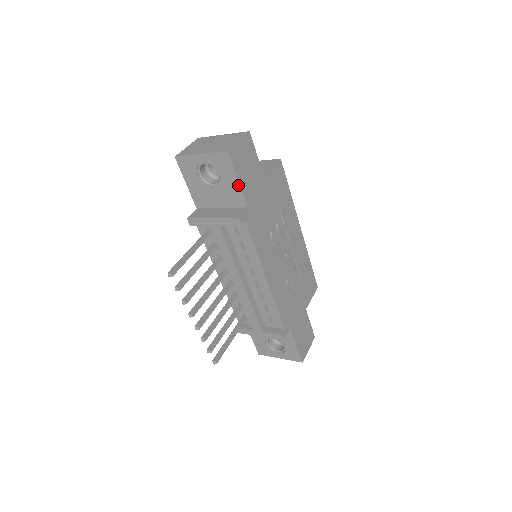
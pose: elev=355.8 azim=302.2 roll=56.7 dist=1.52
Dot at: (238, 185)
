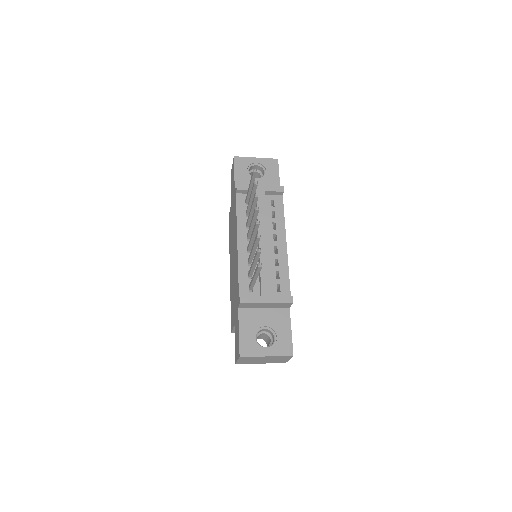
Dot at: (278, 179)
